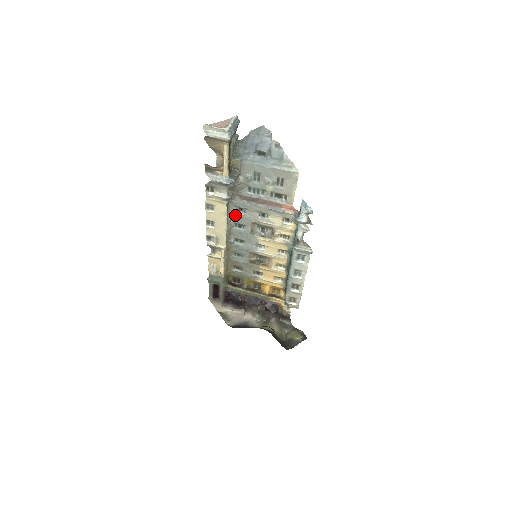
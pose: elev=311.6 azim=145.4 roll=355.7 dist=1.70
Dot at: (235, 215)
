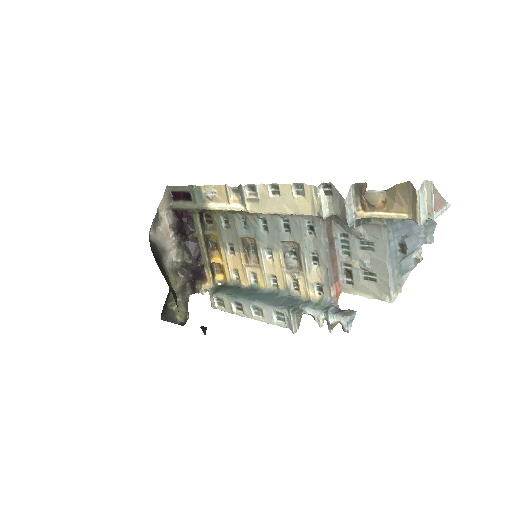
Dot at: (300, 220)
